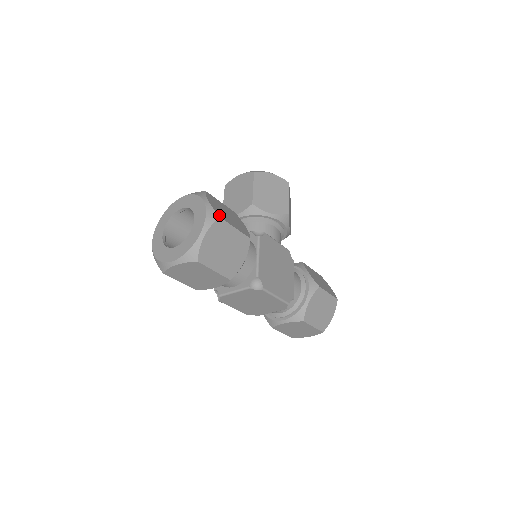
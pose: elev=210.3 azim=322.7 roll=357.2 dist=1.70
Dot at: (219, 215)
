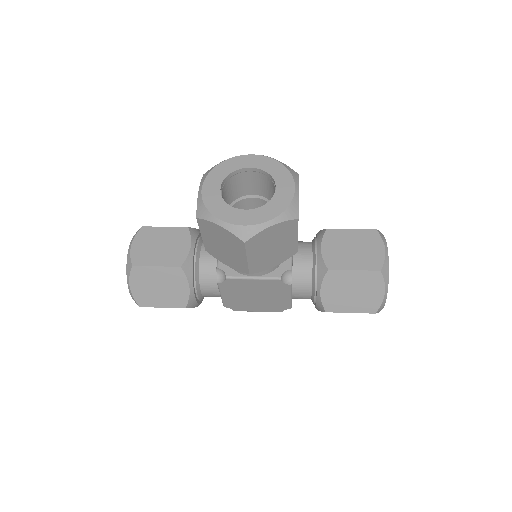
Dot at: (139, 304)
